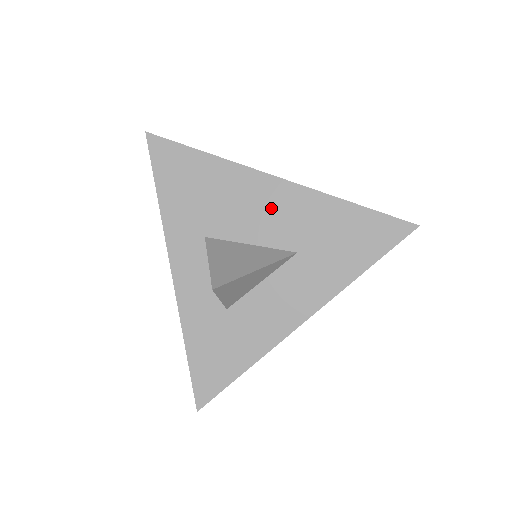
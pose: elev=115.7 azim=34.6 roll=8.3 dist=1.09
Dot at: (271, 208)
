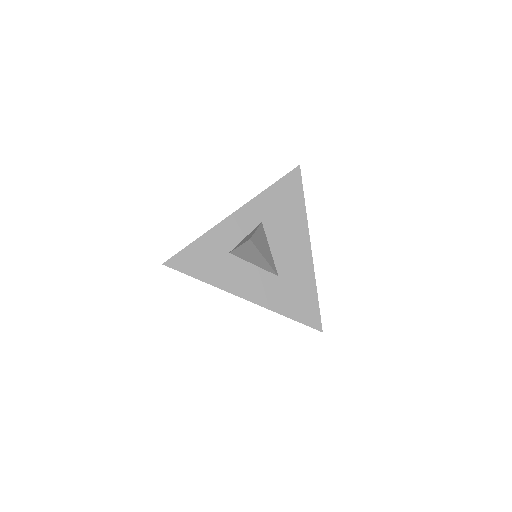
Dot at: (294, 251)
